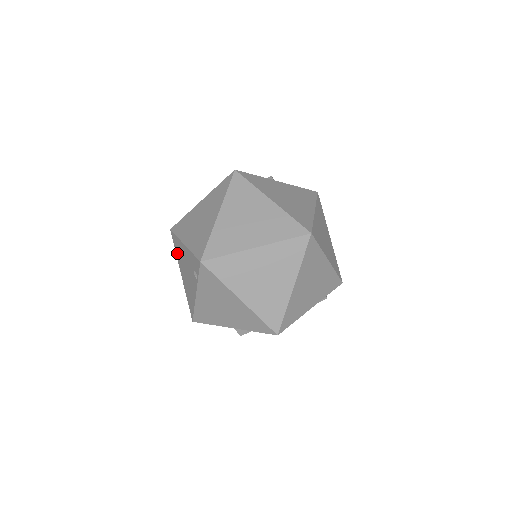
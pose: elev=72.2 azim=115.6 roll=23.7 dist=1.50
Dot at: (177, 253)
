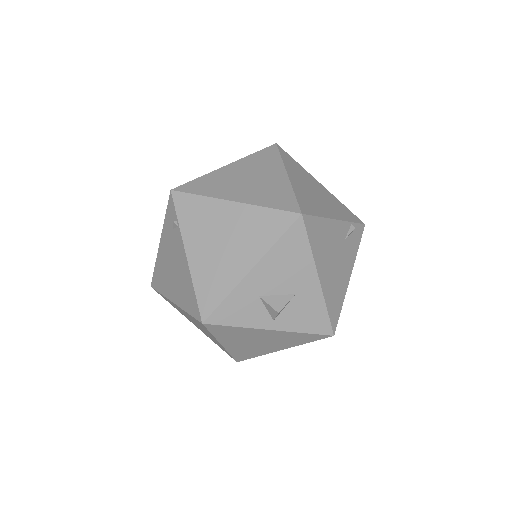
Dot at: (162, 287)
